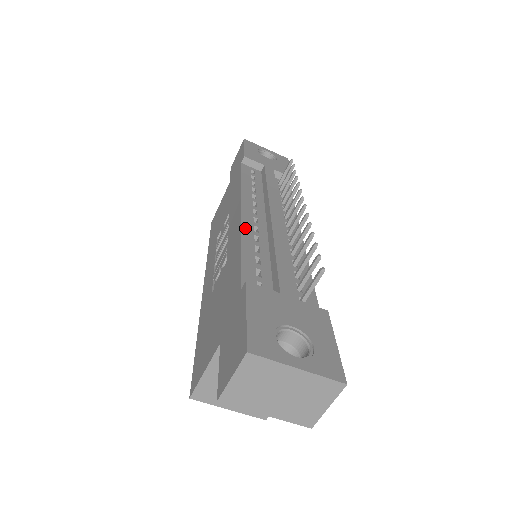
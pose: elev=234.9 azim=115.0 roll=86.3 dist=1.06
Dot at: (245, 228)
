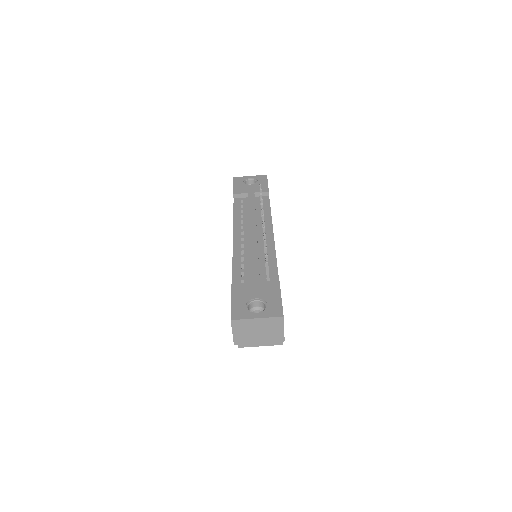
Dot at: (235, 249)
